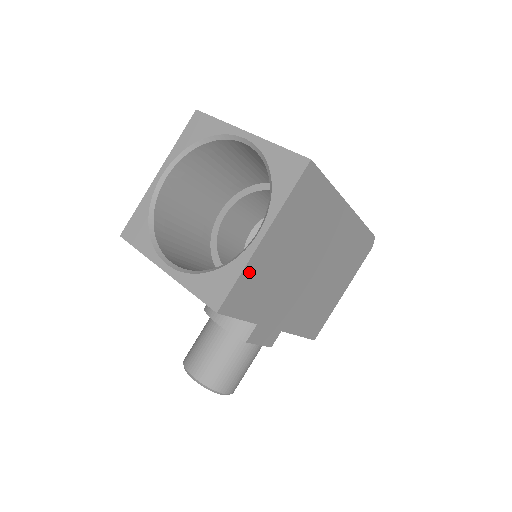
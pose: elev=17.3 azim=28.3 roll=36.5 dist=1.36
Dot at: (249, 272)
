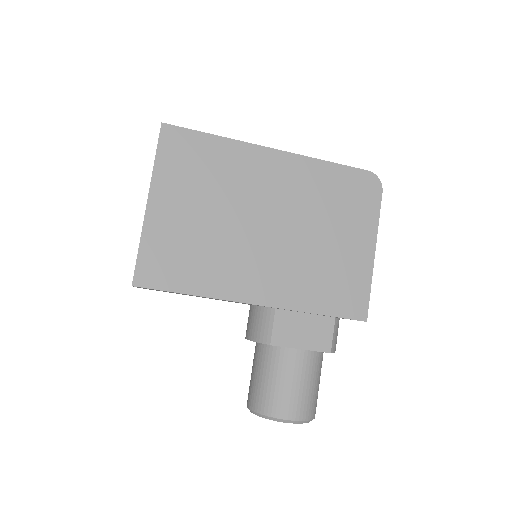
Dot at: (152, 240)
